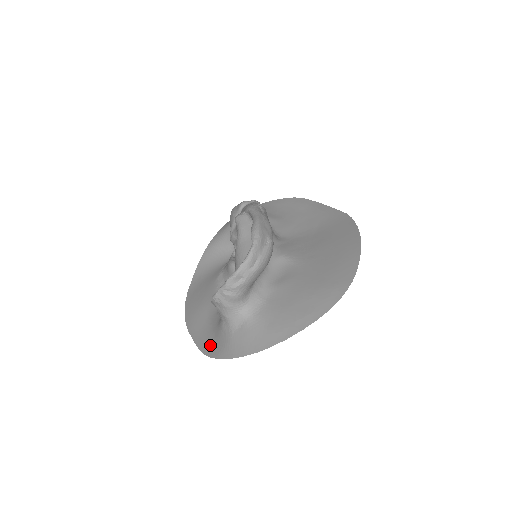
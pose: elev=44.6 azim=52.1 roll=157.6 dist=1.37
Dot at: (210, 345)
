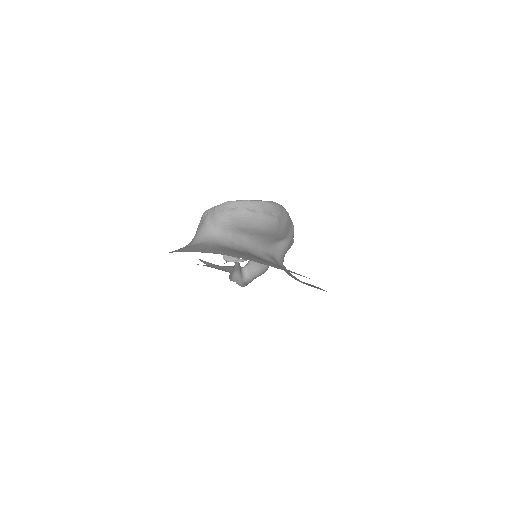
Dot at: occluded
